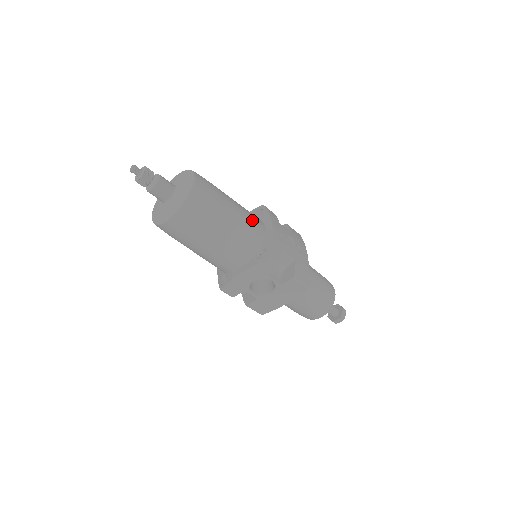
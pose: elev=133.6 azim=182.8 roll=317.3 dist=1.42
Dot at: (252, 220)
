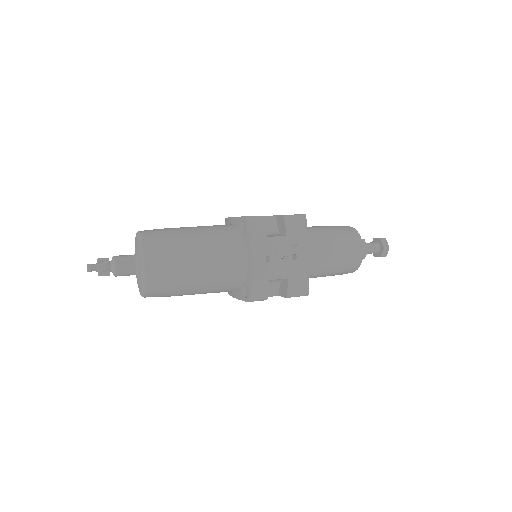
Dot at: (227, 262)
